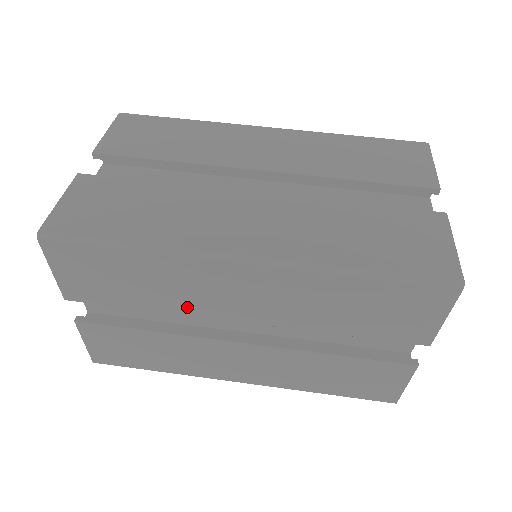
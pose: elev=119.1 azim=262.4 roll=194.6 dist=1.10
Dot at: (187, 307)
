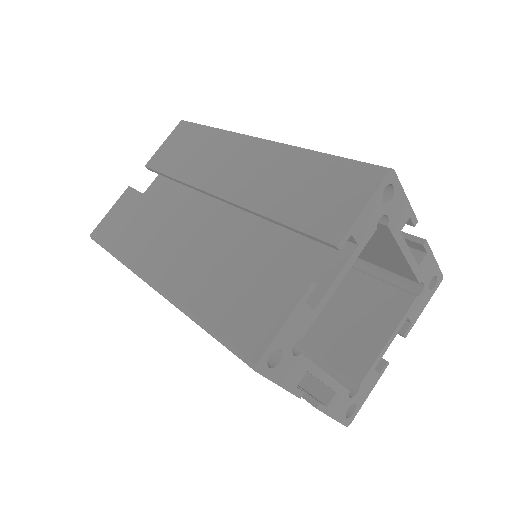
Dot at: occluded
